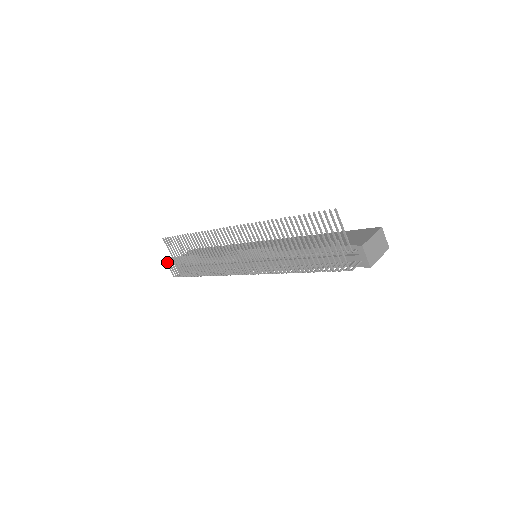
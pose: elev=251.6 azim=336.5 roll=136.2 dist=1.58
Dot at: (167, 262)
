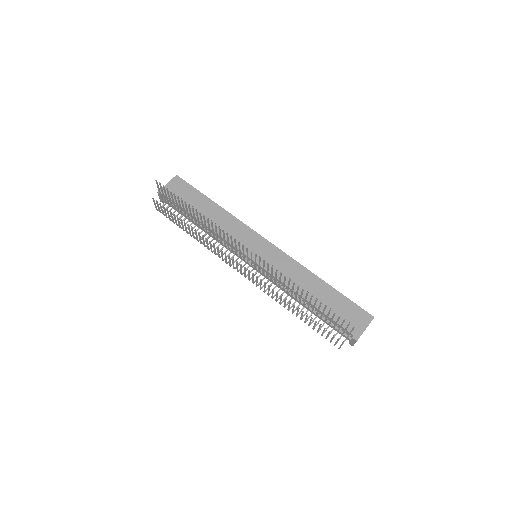
Dot at: (154, 201)
